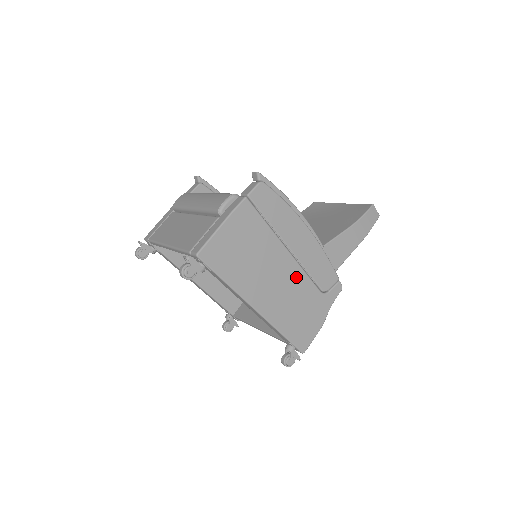
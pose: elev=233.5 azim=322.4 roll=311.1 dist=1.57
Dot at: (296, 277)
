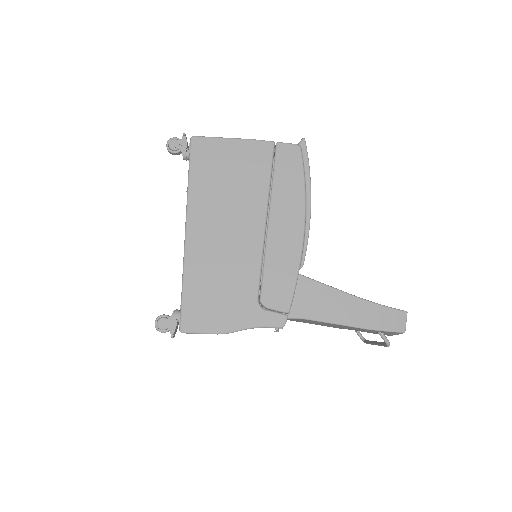
Dot at: (249, 253)
